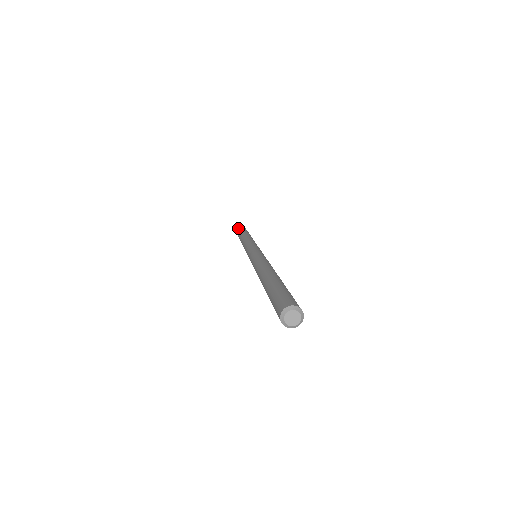
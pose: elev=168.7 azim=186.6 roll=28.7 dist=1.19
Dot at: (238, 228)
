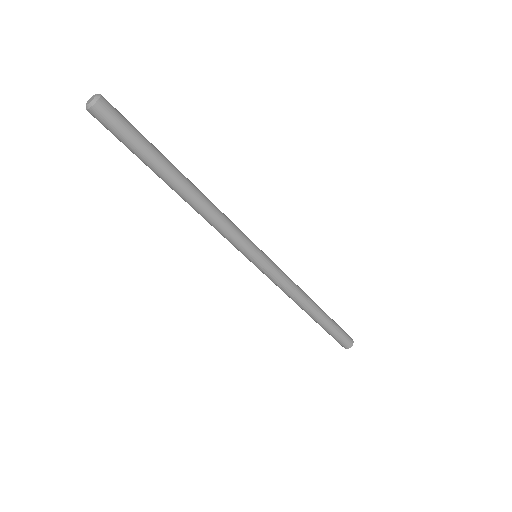
Dot at: occluded
